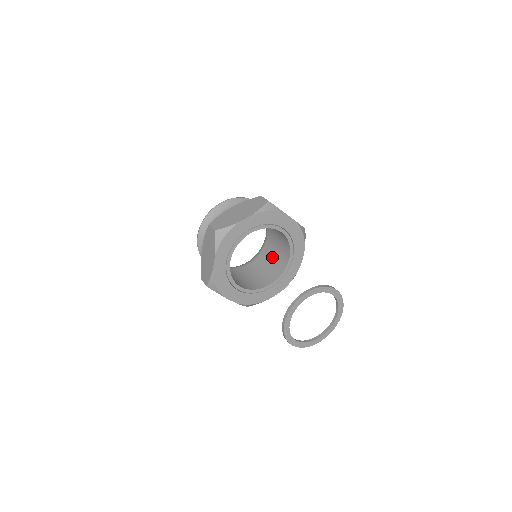
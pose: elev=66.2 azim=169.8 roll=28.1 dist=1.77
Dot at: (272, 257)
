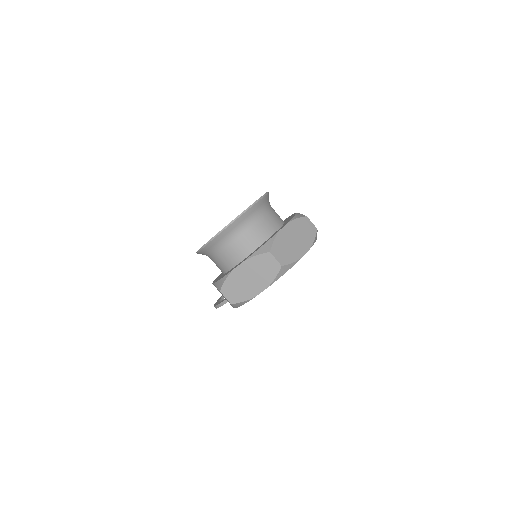
Dot at: occluded
